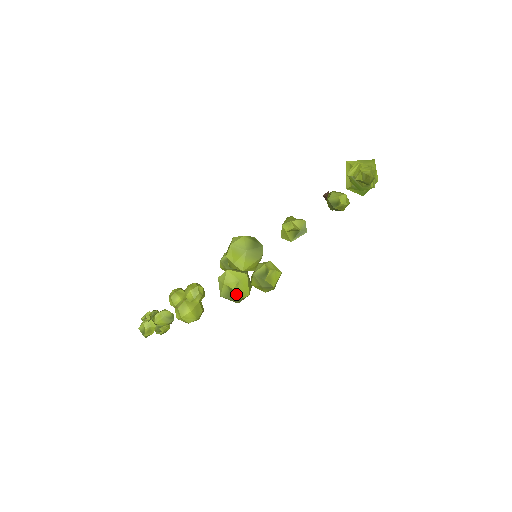
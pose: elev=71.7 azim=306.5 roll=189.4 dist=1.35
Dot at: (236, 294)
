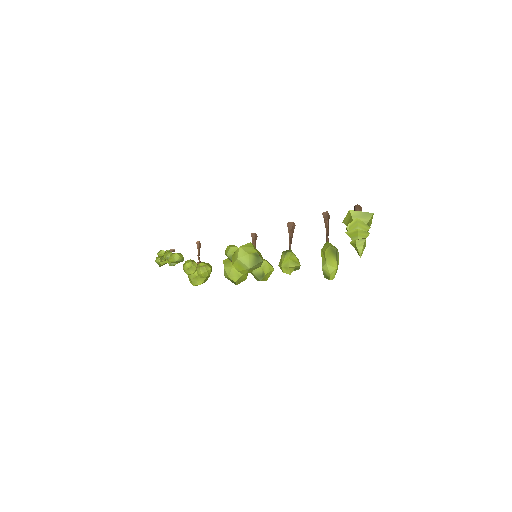
Dot at: (237, 283)
